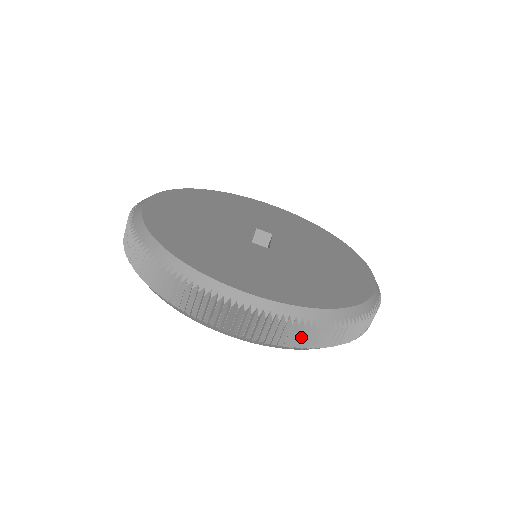
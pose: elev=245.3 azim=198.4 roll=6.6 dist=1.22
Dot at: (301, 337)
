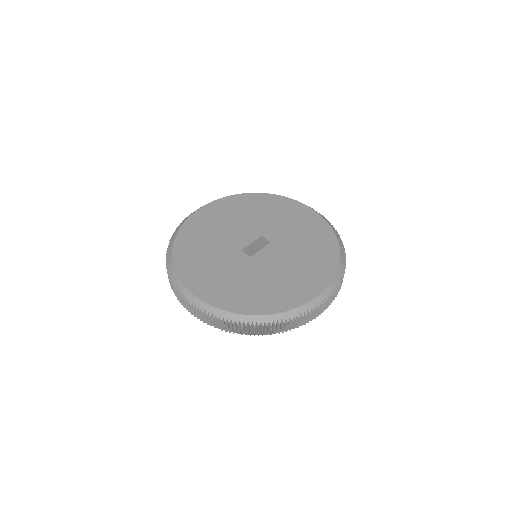
Dot at: (221, 325)
